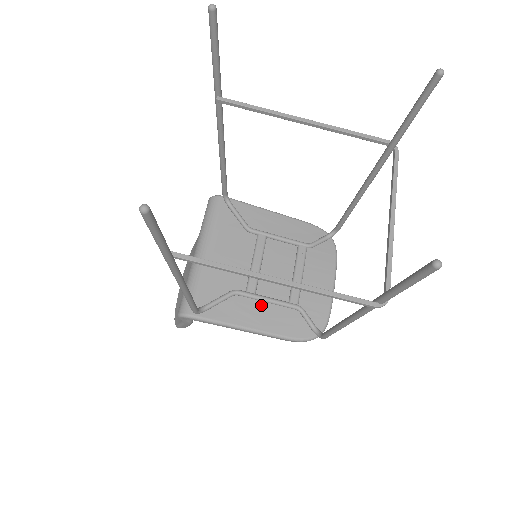
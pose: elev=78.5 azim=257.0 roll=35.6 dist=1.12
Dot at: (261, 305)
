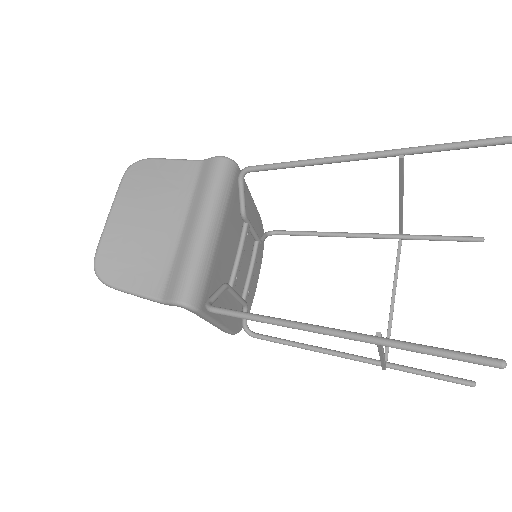
Dot at: (230, 300)
